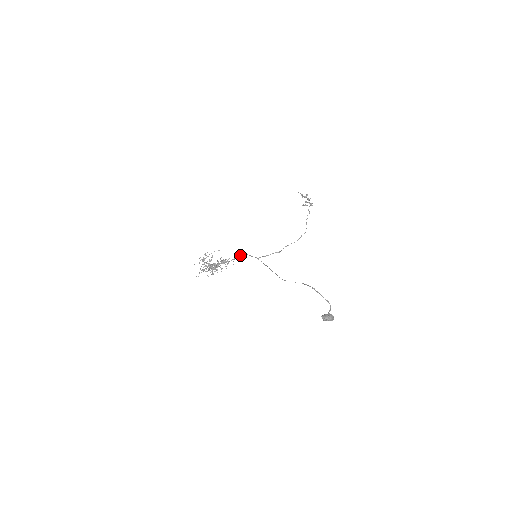
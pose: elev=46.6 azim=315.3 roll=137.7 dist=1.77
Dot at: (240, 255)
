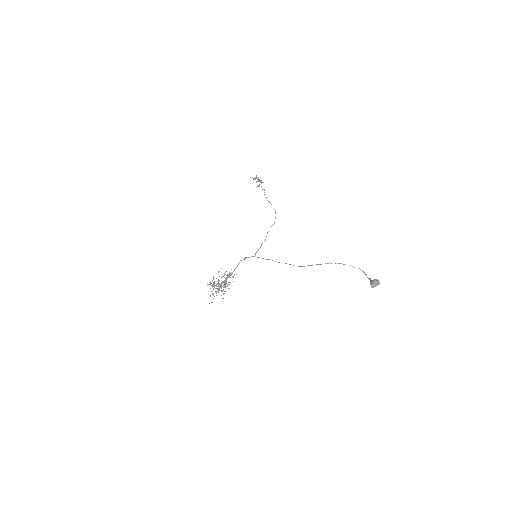
Dot at: (239, 262)
